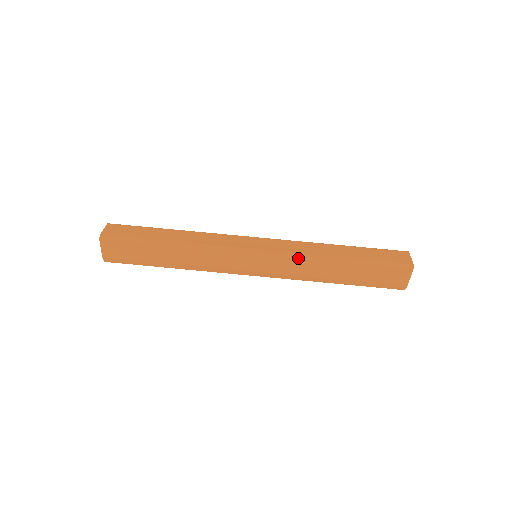
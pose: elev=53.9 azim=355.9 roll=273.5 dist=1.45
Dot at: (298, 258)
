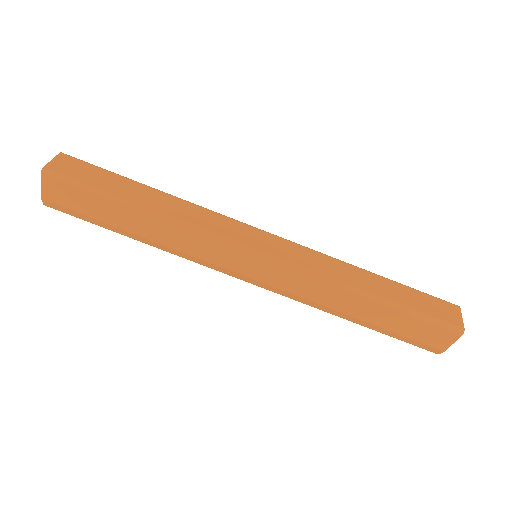
Dot at: (313, 278)
